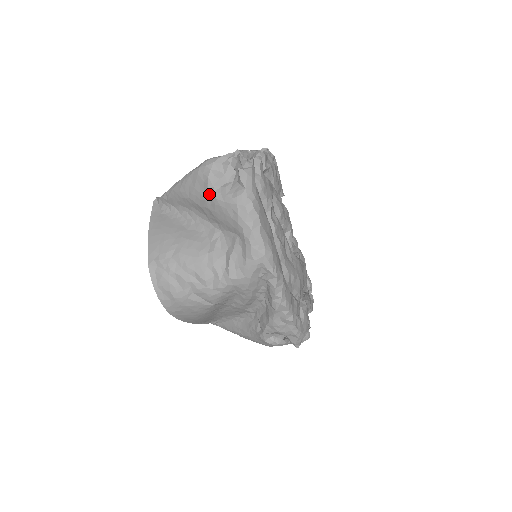
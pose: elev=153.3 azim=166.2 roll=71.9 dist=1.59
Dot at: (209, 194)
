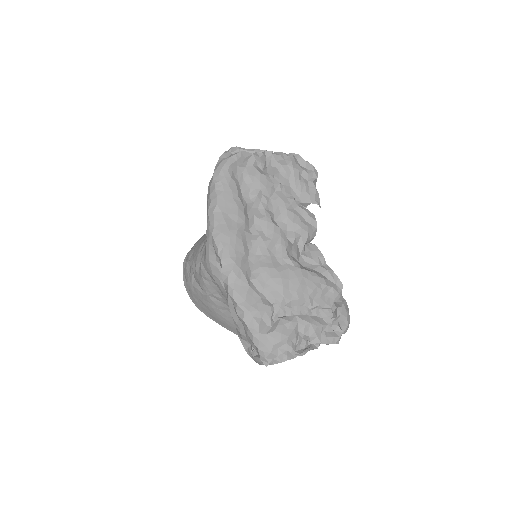
Dot at: occluded
